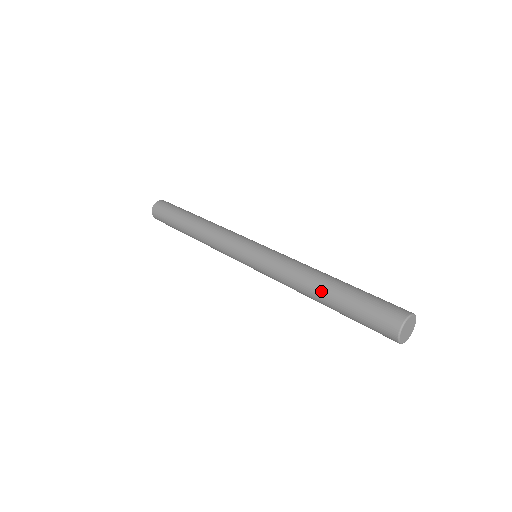
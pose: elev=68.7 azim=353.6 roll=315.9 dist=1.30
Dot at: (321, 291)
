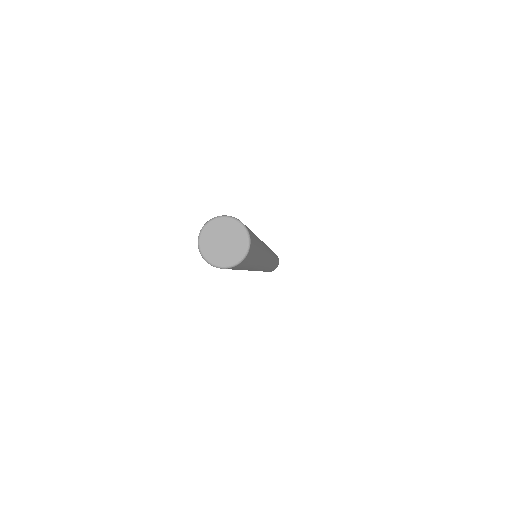
Dot at: occluded
